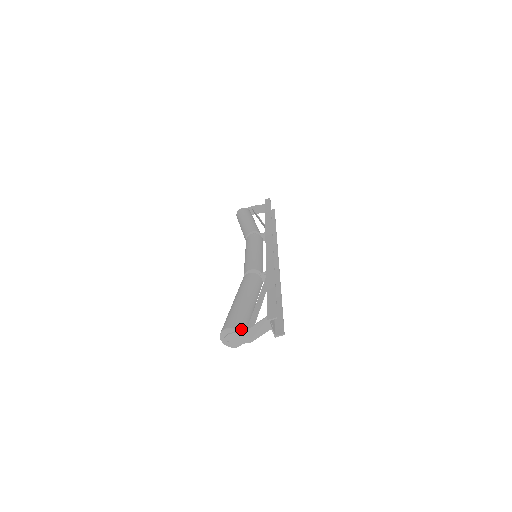
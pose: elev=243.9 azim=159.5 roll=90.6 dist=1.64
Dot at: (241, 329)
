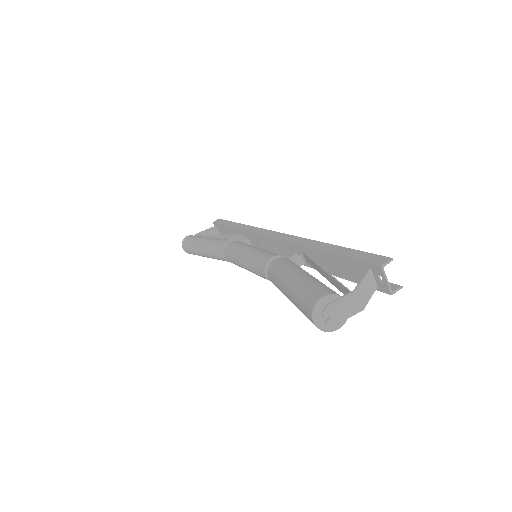
Dot at: (340, 296)
